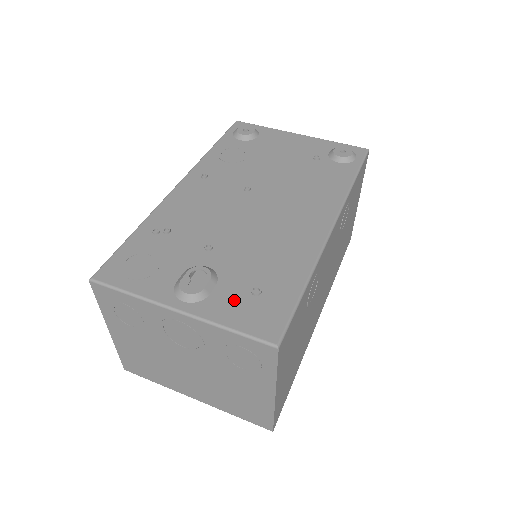
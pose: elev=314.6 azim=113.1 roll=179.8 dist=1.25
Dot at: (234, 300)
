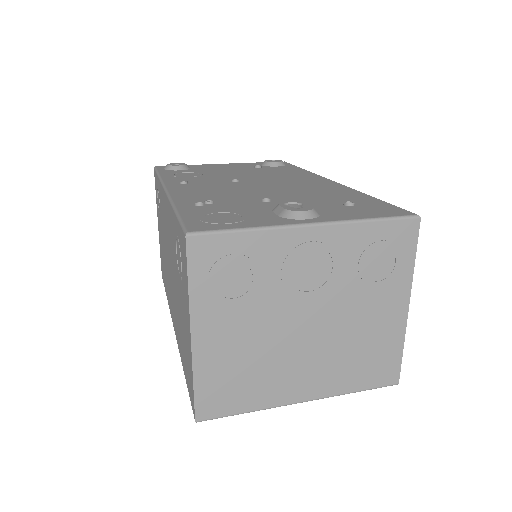
Dot at: (343, 210)
